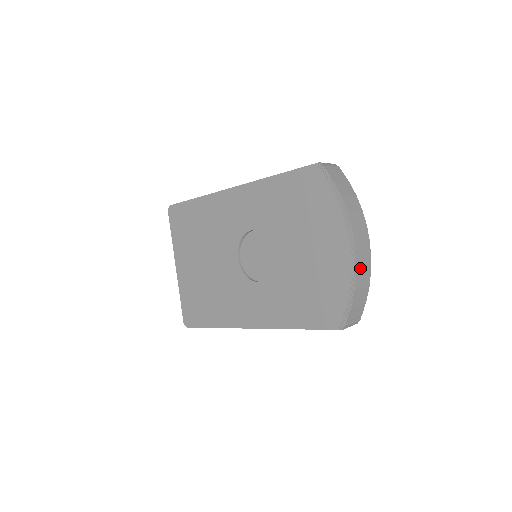
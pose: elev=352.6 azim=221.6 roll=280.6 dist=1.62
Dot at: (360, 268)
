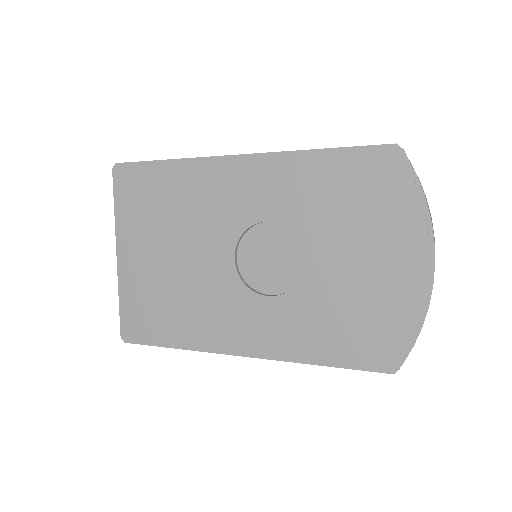
Dot at: occluded
